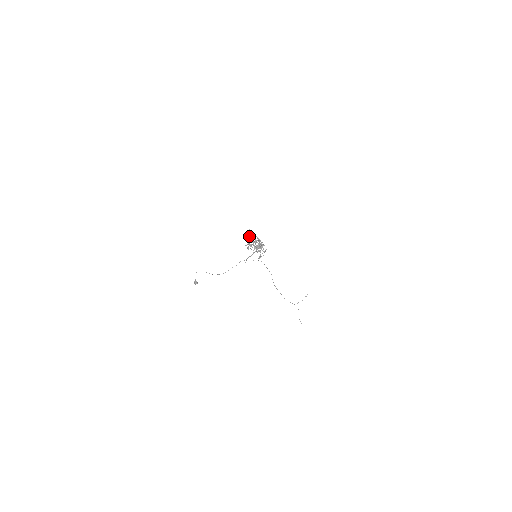
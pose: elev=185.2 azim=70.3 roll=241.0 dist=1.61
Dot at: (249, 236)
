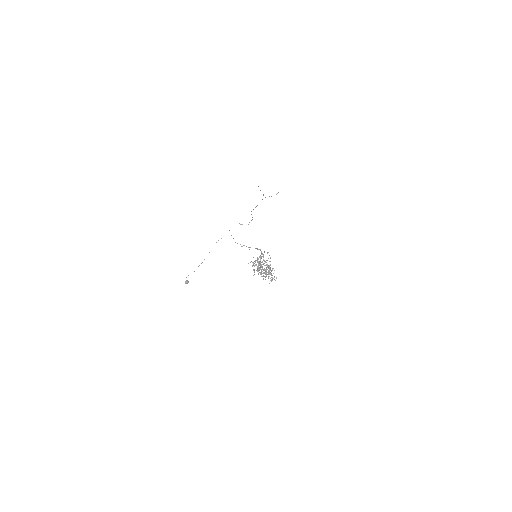
Dot at: occluded
